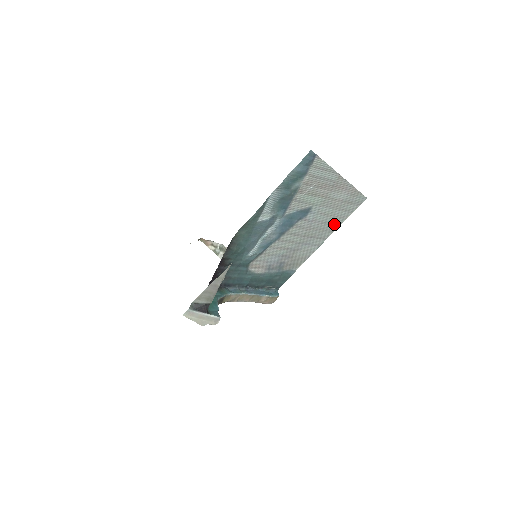
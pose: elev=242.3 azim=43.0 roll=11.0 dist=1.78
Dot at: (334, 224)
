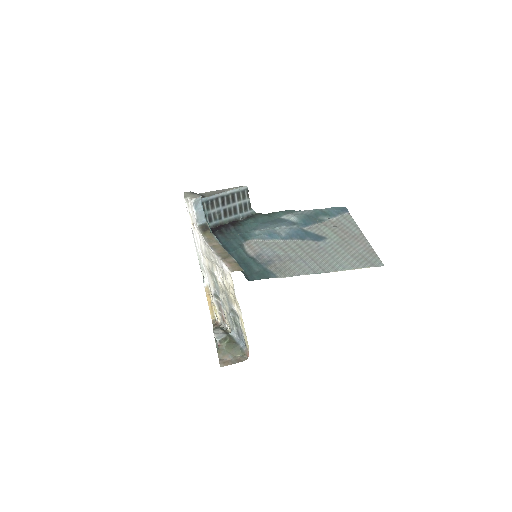
Dot at: (341, 265)
